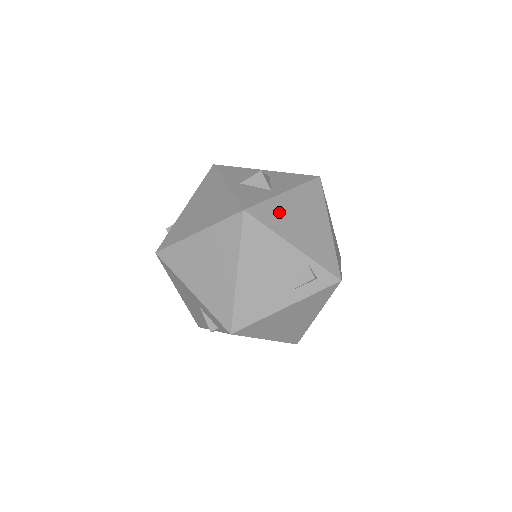
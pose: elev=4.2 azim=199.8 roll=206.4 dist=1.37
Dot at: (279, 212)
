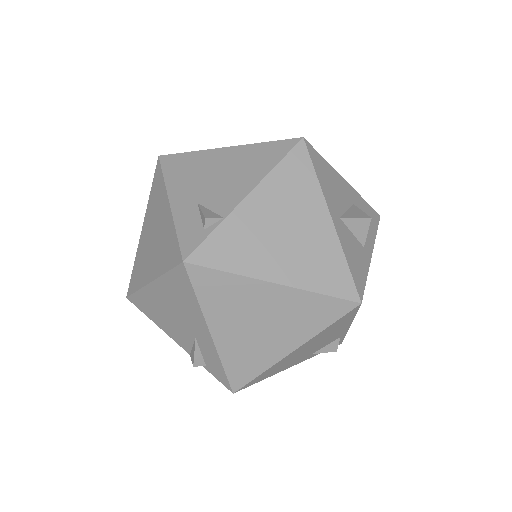
Dot at: occluded
